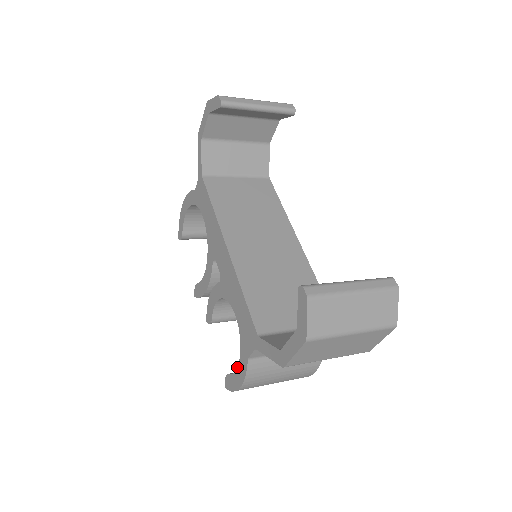
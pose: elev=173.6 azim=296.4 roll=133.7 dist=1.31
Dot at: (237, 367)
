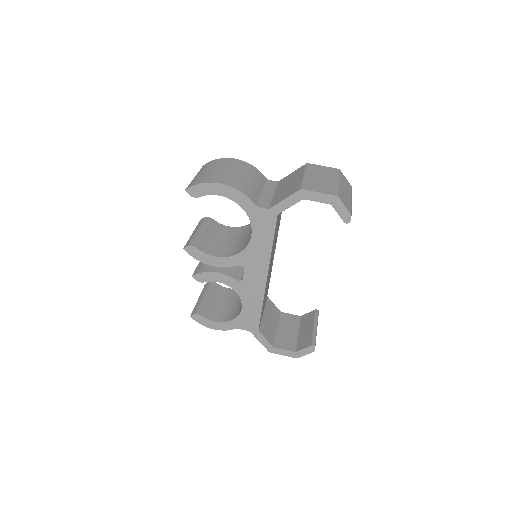
Dot at: (219, 322)
